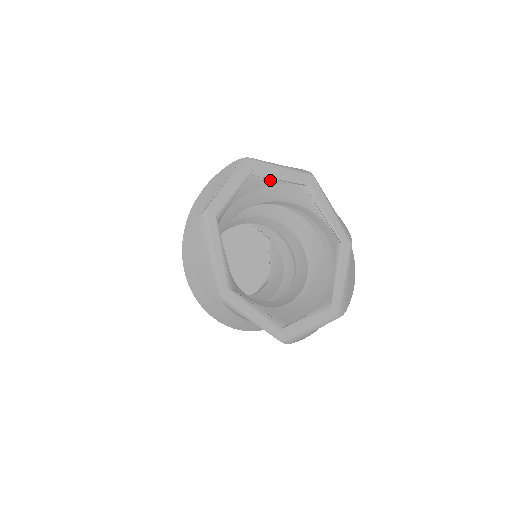
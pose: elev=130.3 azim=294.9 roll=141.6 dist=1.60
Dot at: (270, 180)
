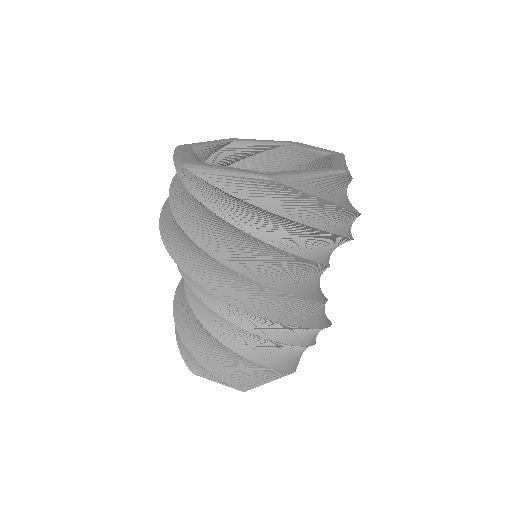
Dot at: (300, 149)
